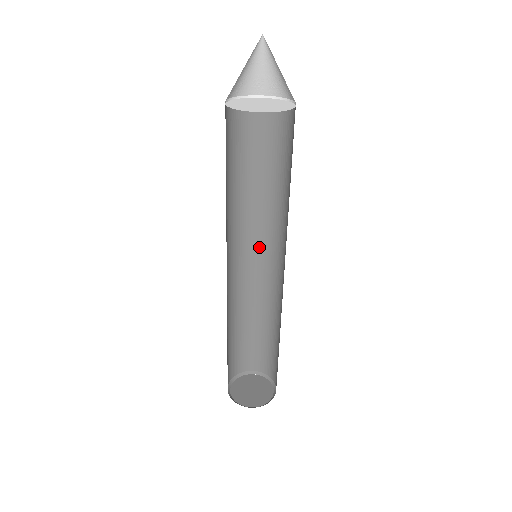
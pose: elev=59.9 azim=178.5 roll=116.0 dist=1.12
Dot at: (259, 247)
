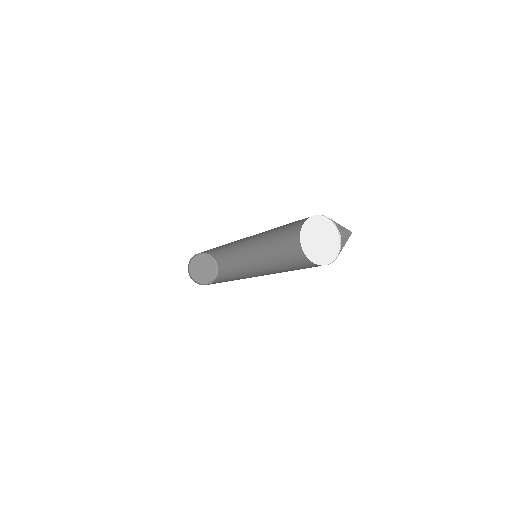
Dot at: occluded
